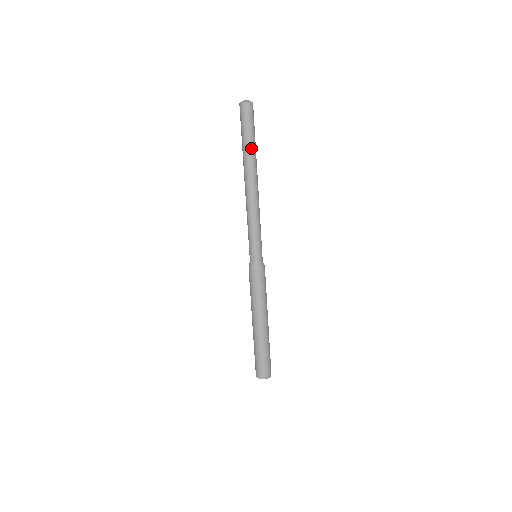
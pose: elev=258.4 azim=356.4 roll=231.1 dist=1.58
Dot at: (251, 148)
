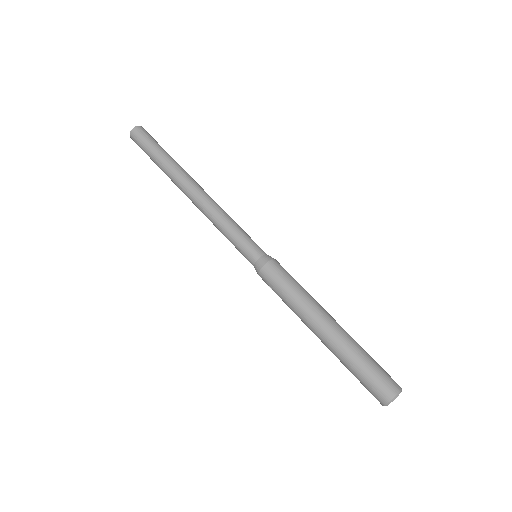
Dot at: (170, 158)
